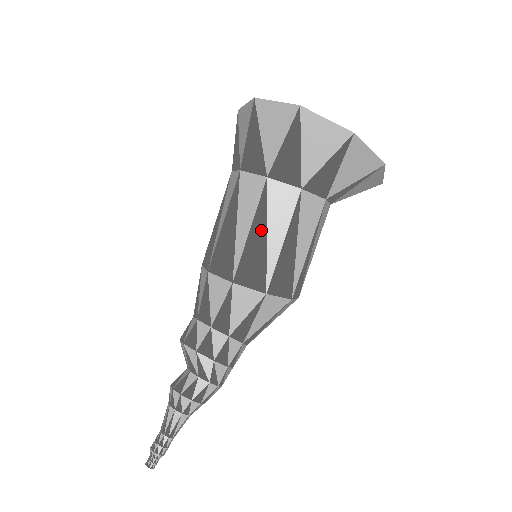
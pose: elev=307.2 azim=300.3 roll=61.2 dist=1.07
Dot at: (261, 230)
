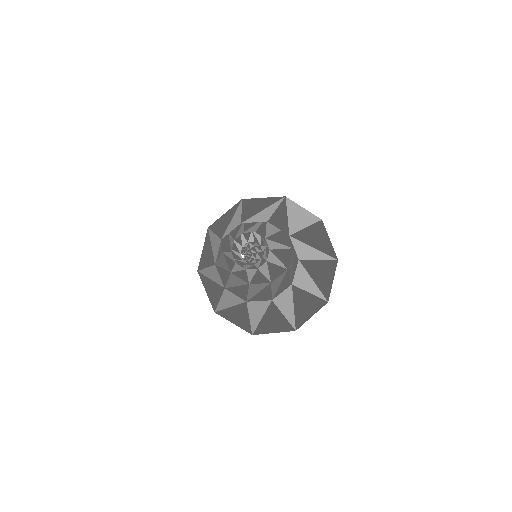
Dot at: (255, 292)
